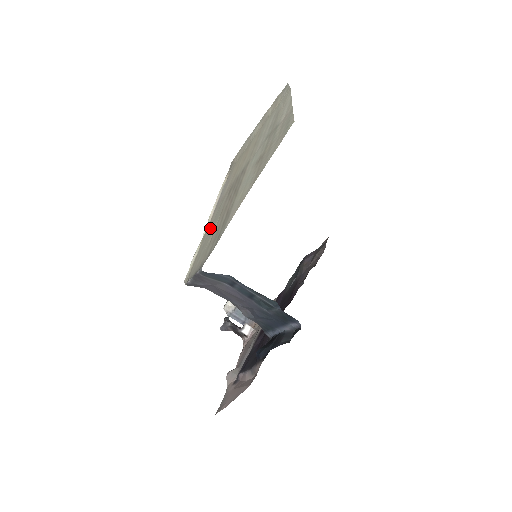
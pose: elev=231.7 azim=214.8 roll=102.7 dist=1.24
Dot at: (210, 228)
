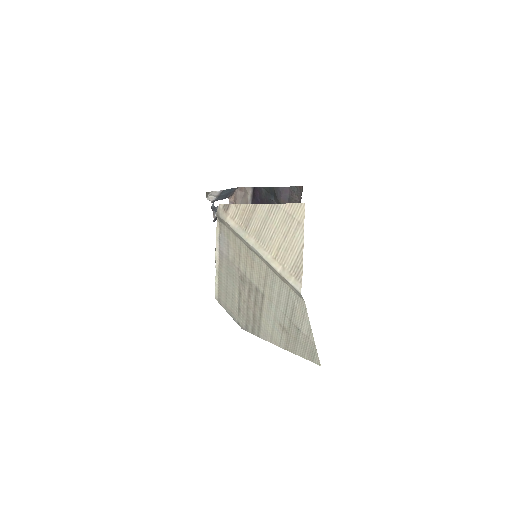
Dot at: (226, 280)
